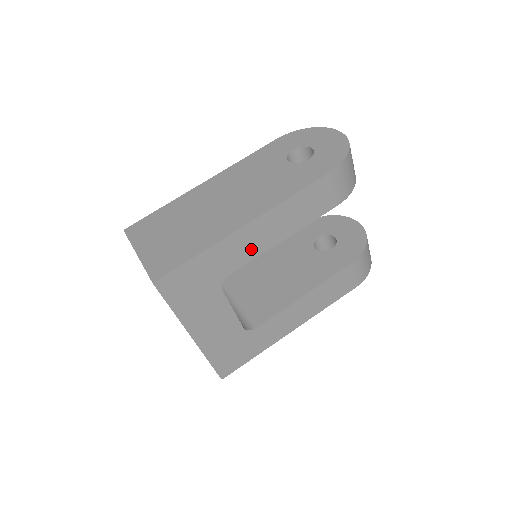
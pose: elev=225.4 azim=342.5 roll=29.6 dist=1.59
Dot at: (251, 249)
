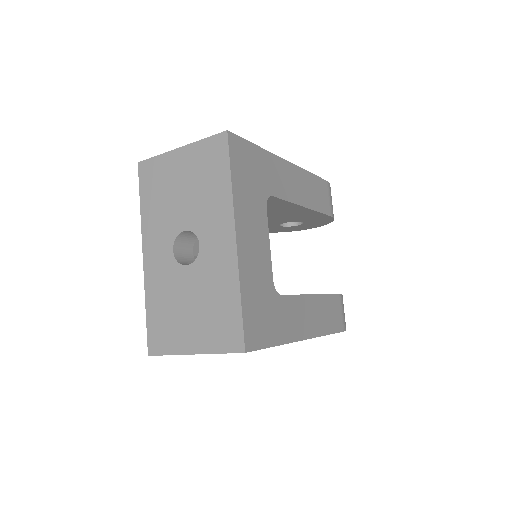
Dot at: (287, 188)
